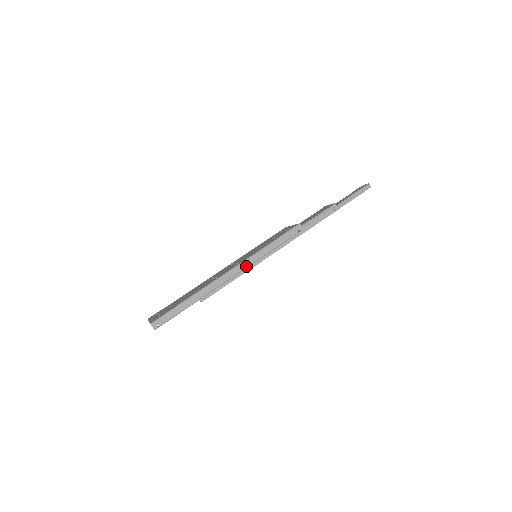
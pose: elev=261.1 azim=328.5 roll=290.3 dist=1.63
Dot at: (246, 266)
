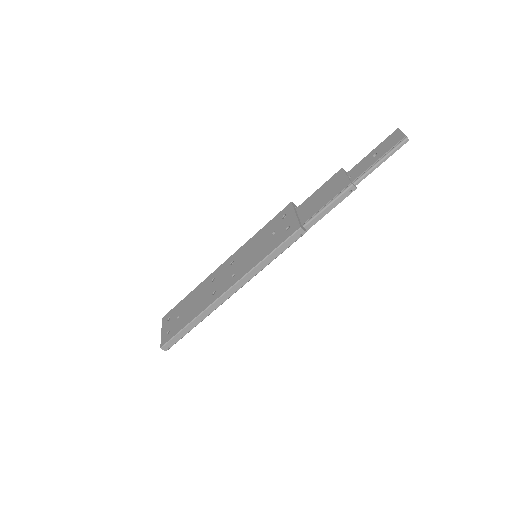
Dot at: (243, 284)
